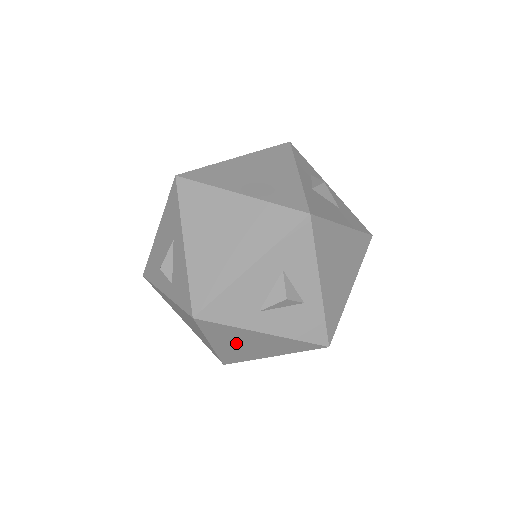
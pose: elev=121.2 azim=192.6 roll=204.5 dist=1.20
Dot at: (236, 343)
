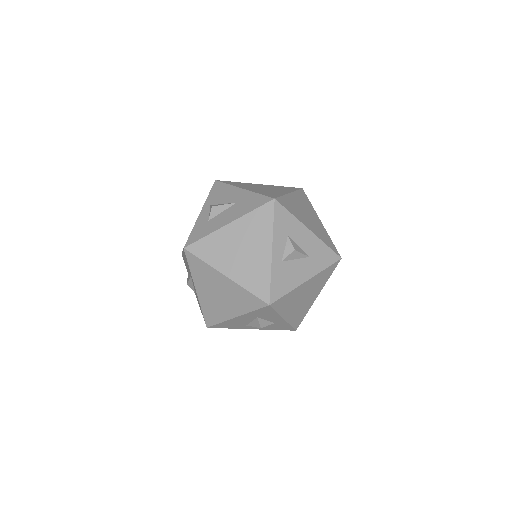
Dot at: occluded
